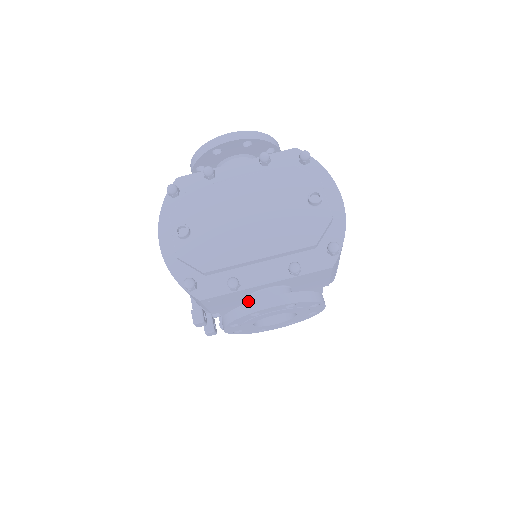
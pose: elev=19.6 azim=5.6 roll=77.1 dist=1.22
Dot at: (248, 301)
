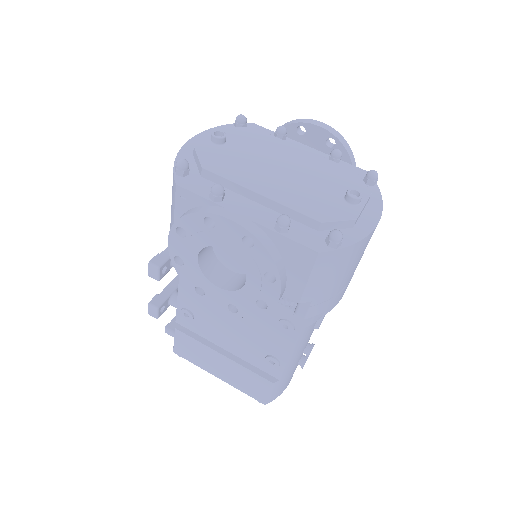
Dot at: occluded
